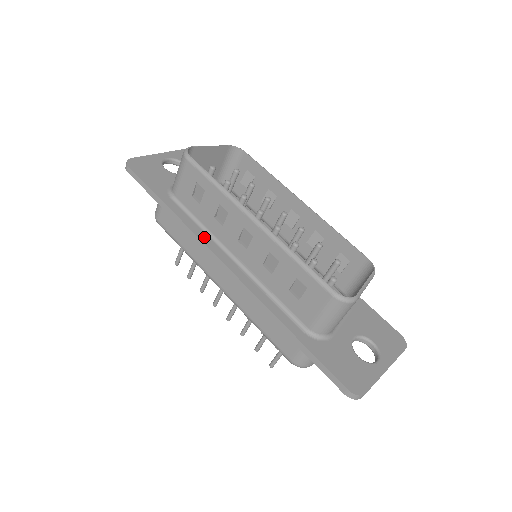
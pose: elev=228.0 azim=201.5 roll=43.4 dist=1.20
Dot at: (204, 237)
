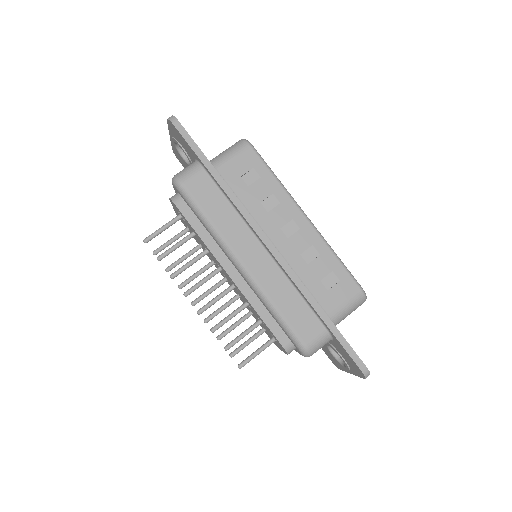
Dot at: (249, 214)
